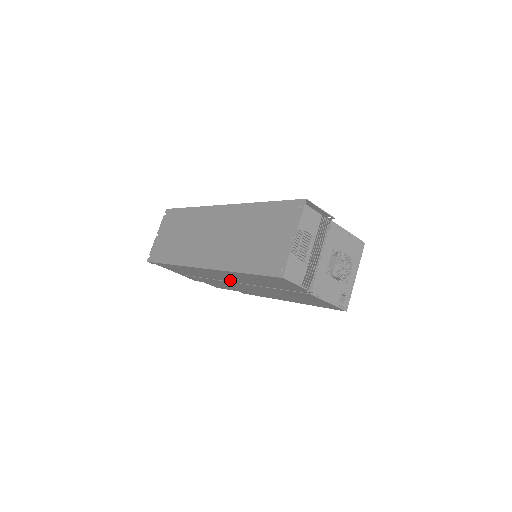
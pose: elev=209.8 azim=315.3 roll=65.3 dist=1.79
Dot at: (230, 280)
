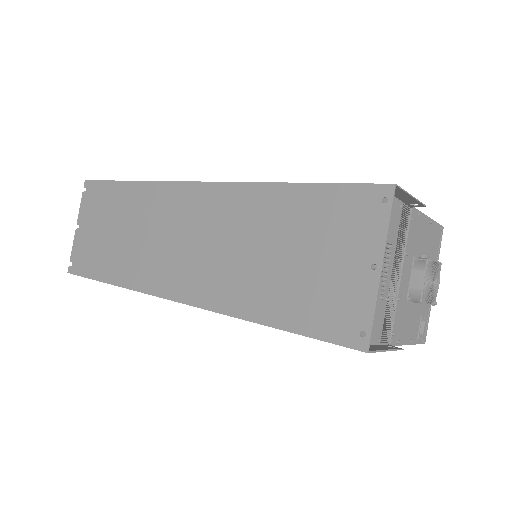
Dot at: occluded
